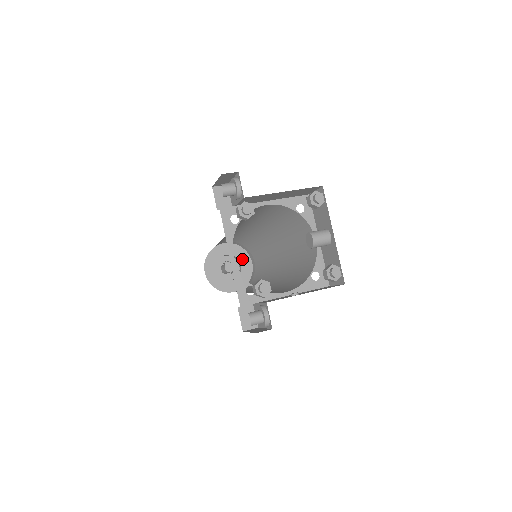
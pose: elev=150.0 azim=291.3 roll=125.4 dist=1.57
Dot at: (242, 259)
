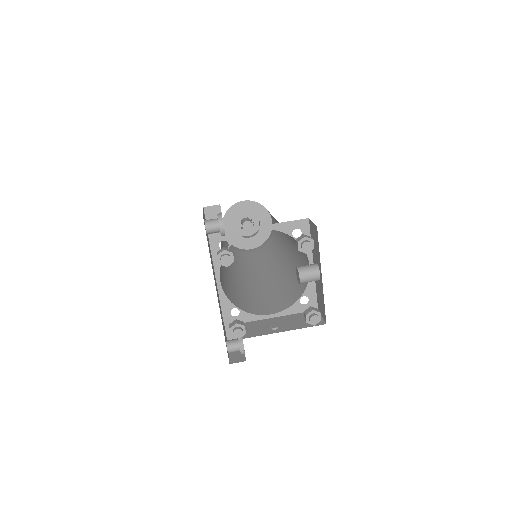
Dot at: (262, 217)
